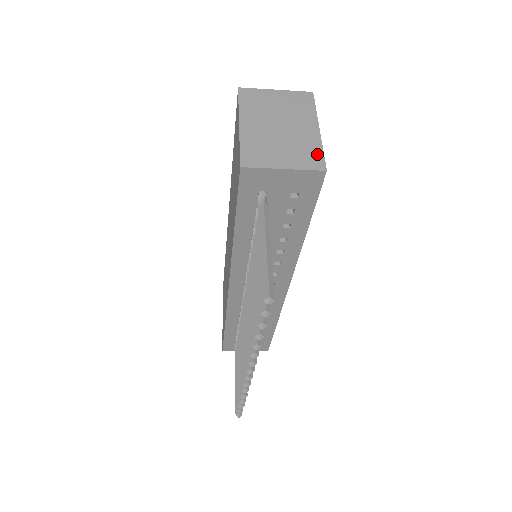
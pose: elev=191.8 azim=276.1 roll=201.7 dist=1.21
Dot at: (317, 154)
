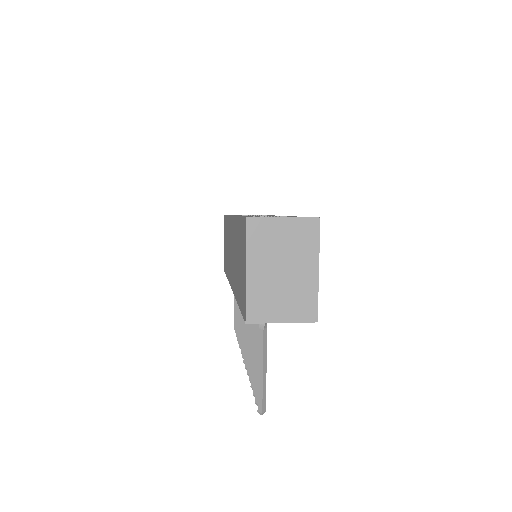
Dot at: (312, 304)
